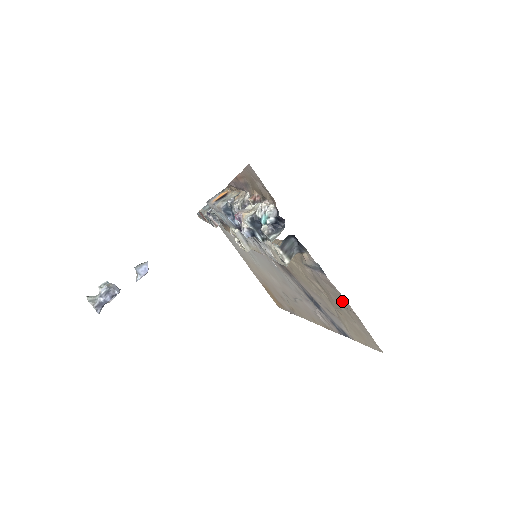
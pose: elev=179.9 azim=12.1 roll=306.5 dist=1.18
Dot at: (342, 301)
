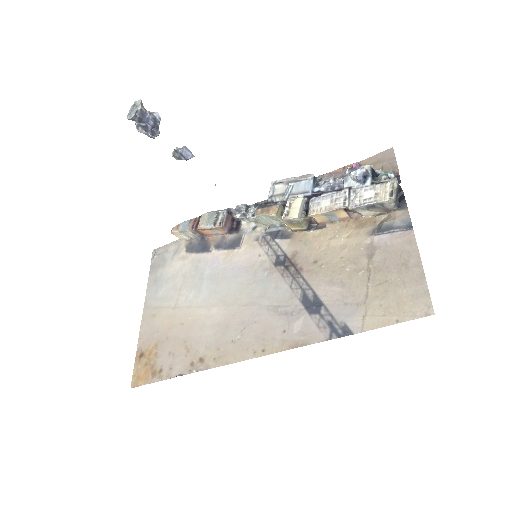
Dot at: (408, 261)
